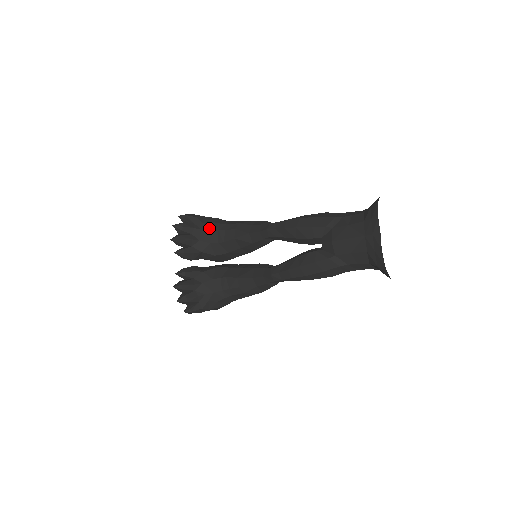
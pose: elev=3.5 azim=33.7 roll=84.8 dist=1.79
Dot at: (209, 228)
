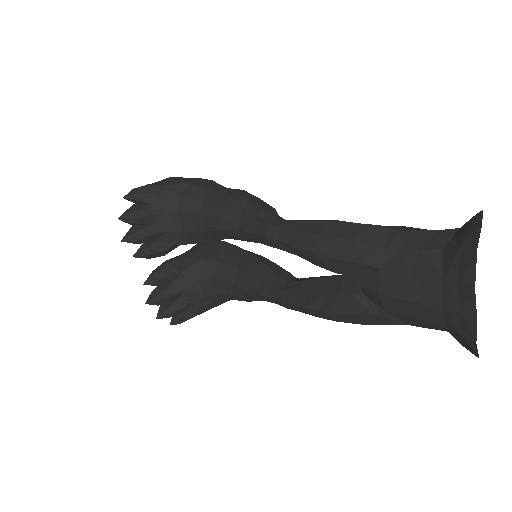
Dot at: (176, 209)
